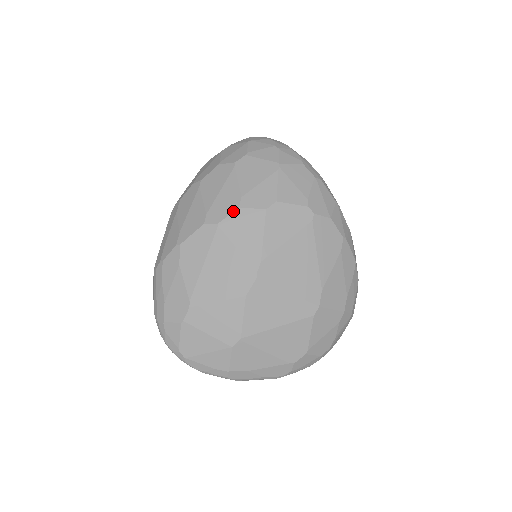
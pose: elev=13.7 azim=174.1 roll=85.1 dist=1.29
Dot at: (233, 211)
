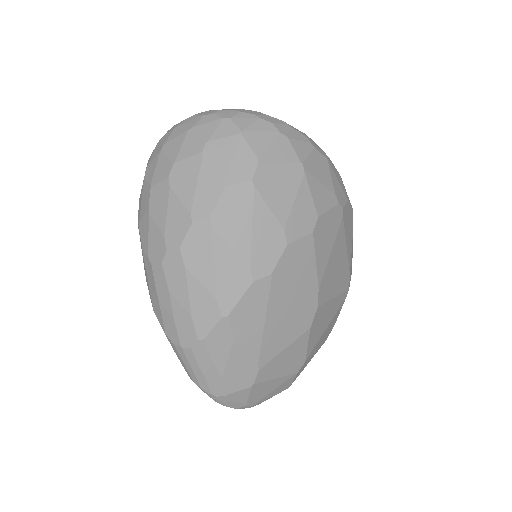
Dot at: (283, 252)
